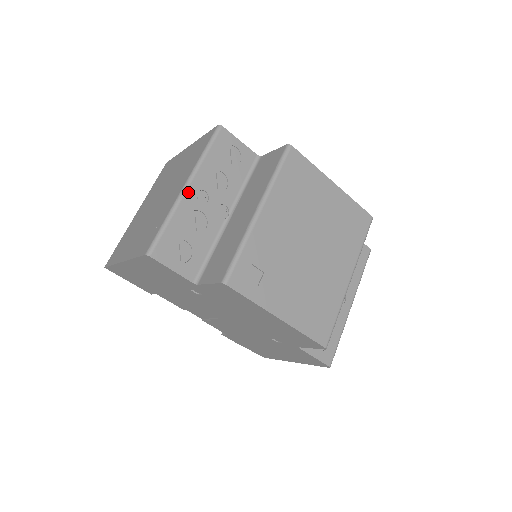
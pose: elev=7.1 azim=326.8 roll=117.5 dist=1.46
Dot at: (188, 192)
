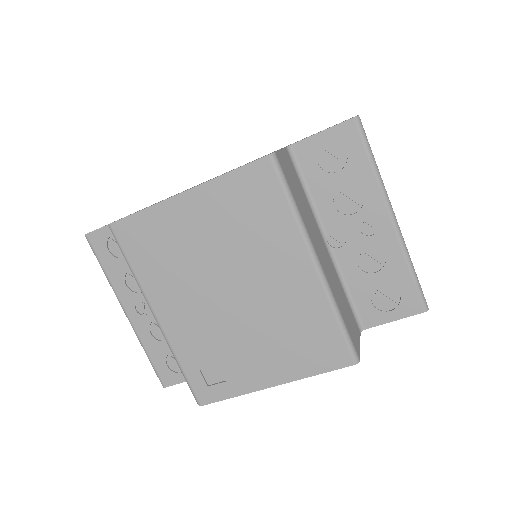
Dot at: (131, 318)
